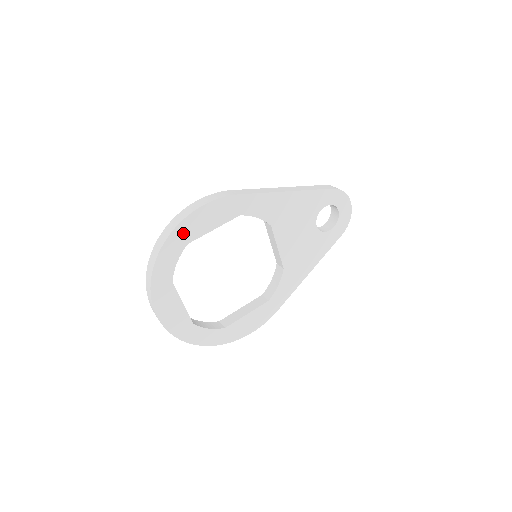
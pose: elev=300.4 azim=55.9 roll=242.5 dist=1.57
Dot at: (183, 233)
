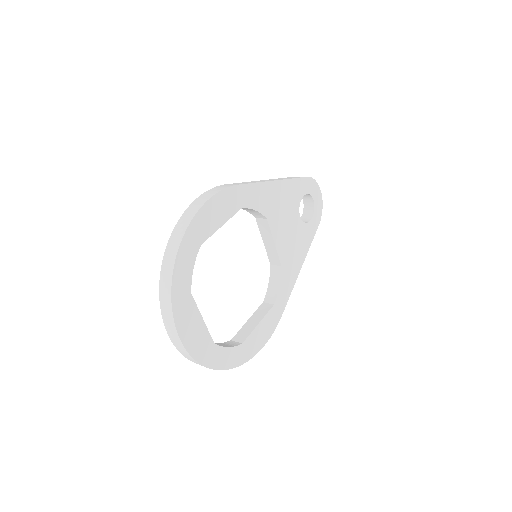
Dot at: (195, 232)
